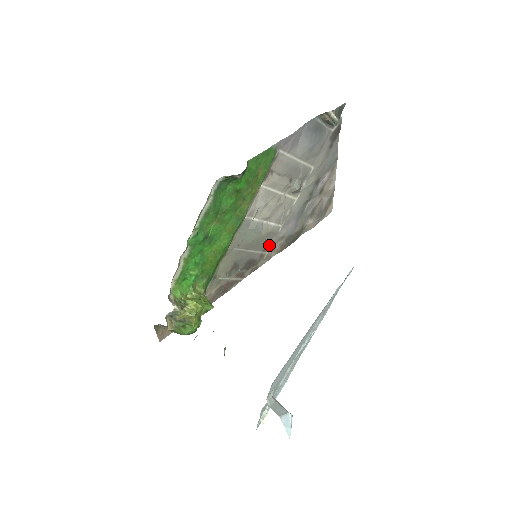
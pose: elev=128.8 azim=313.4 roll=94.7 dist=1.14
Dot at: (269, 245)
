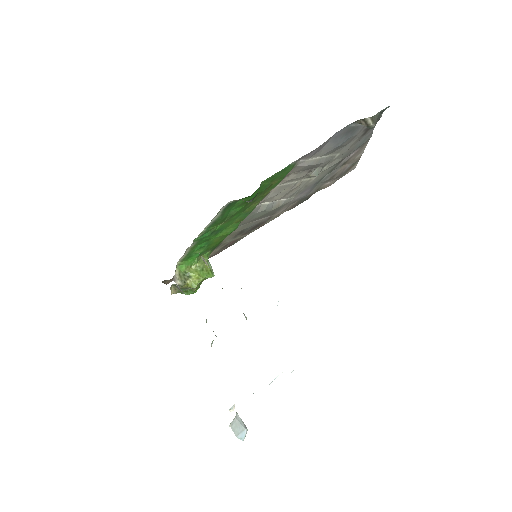
Dot at: (279, 210)
